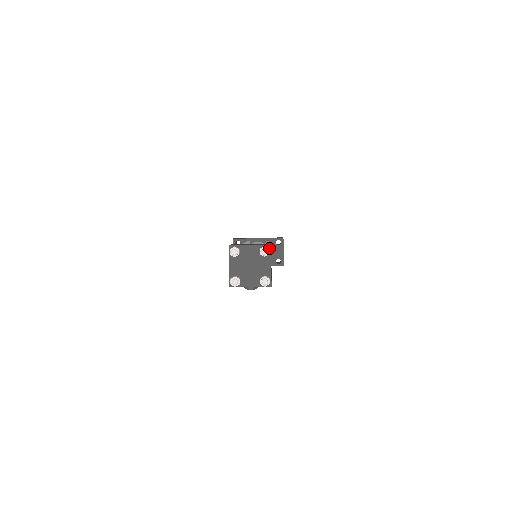
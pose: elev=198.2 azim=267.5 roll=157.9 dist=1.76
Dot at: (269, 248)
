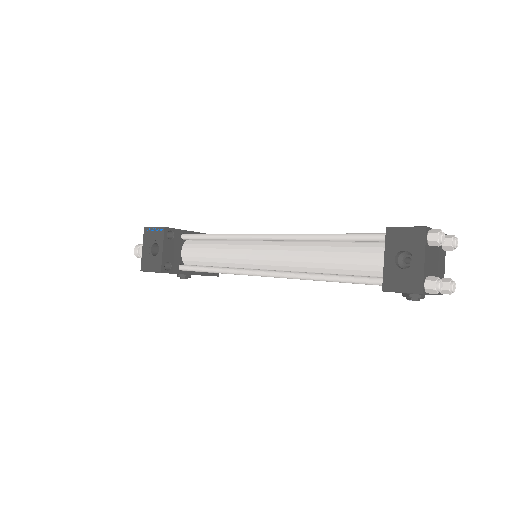
Dot at: occluded
